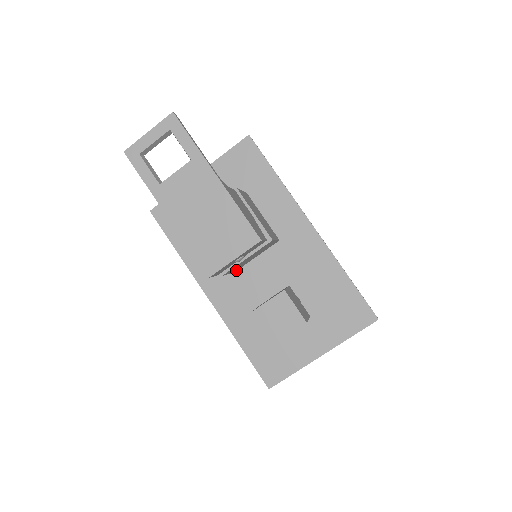
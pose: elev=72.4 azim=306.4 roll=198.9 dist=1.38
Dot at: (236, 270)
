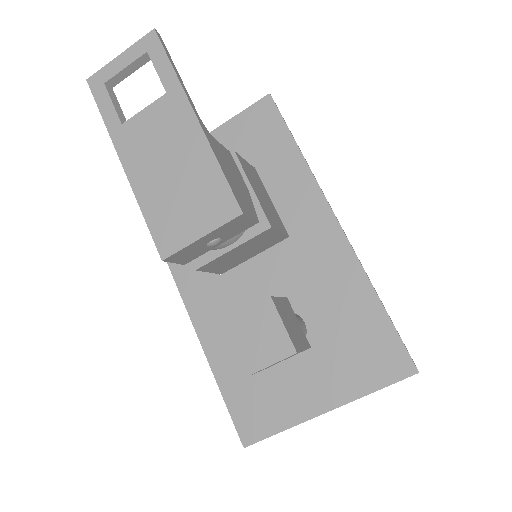
Dot at: occluded
